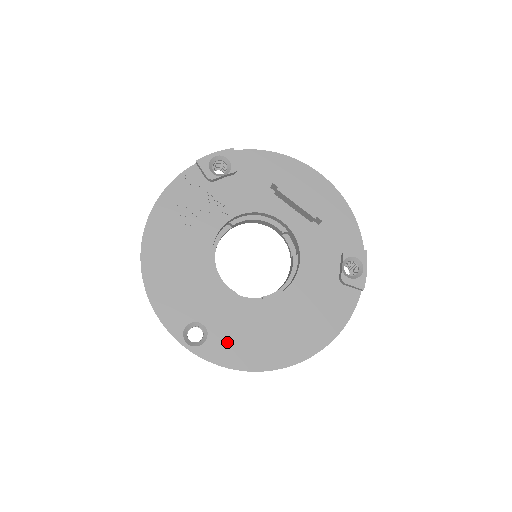
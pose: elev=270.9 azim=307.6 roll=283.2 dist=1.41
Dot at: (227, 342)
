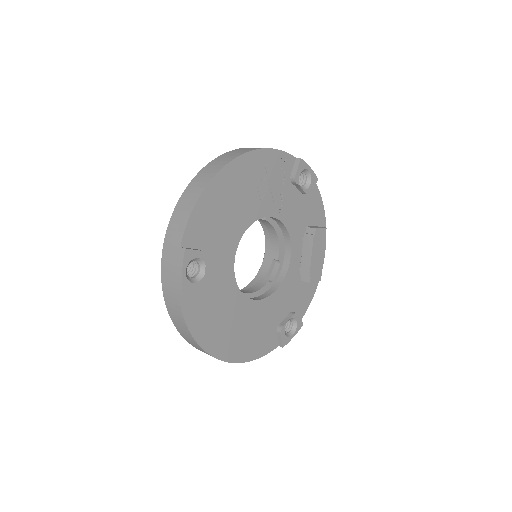
Dot at: (201, 298)
